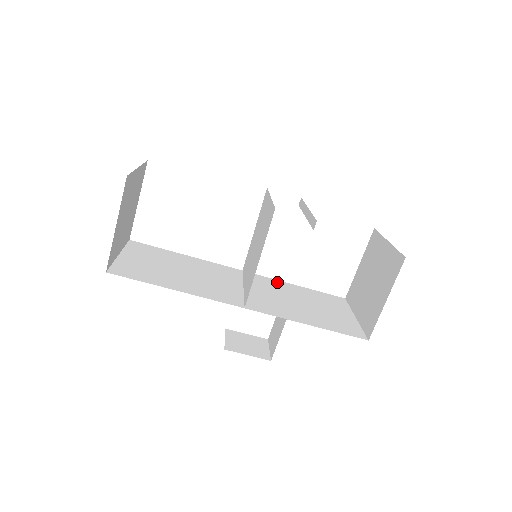
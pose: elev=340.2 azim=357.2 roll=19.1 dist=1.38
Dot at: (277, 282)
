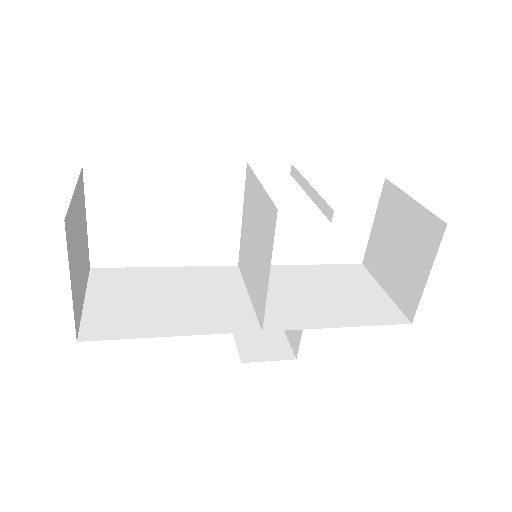
Dot at: (282, 269)
